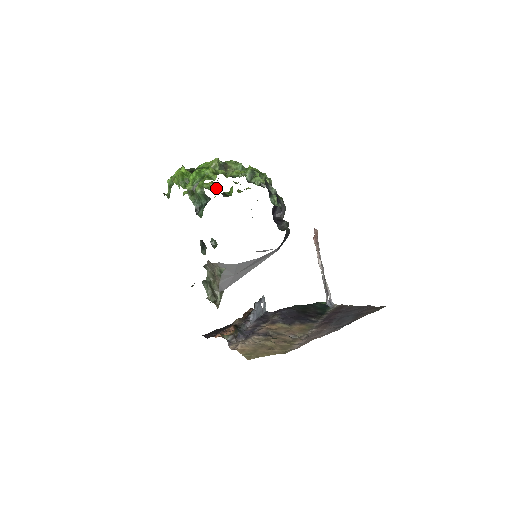
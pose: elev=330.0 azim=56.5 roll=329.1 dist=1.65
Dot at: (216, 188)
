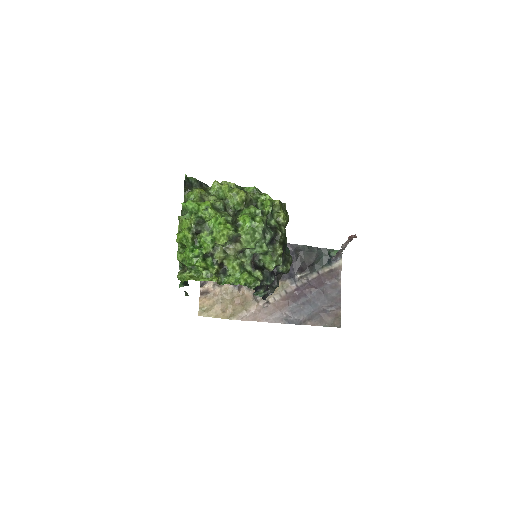
Dot at: (246, 202)
